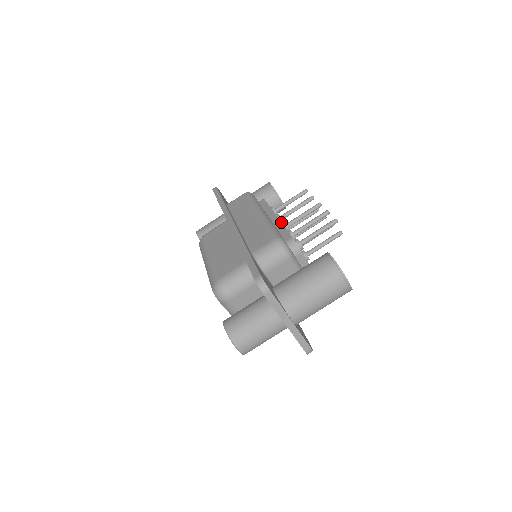
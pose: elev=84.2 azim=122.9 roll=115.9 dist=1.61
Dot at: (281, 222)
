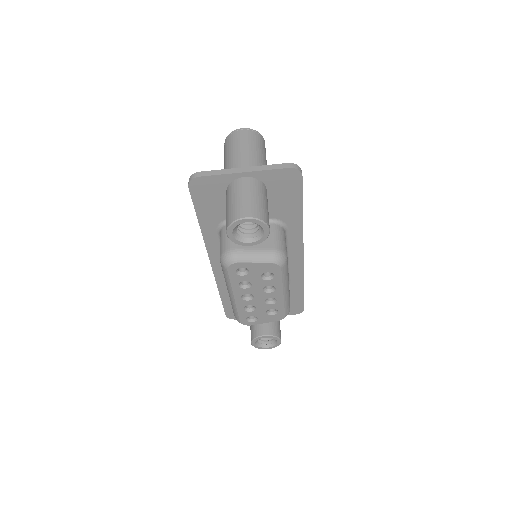
Dot at: occluded
